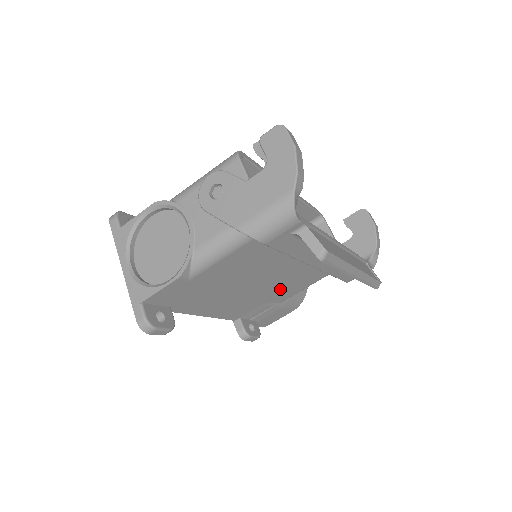
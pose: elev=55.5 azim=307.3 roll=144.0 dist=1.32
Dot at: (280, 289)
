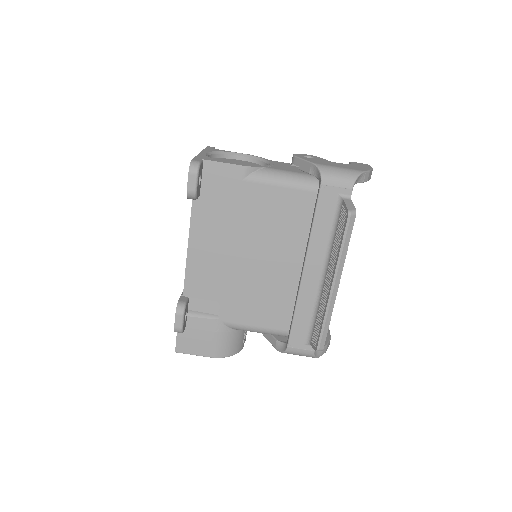
Dot at: (246, 295)
